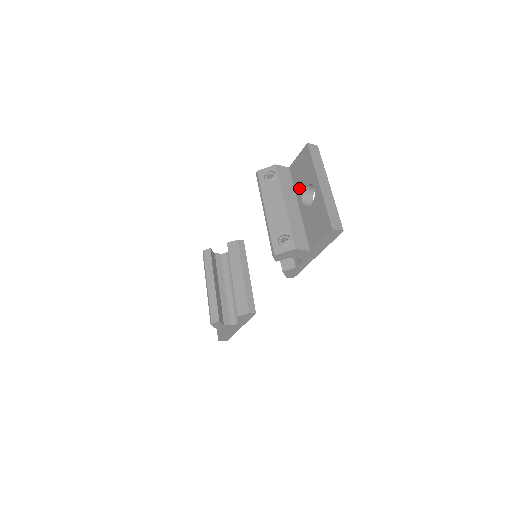
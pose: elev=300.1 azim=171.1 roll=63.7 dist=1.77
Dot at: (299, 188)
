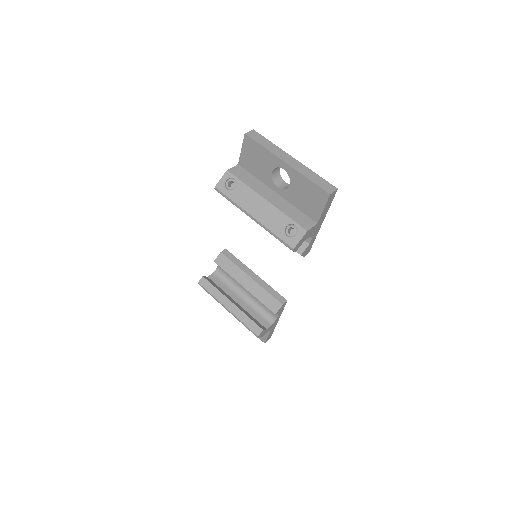
Dot at: (264, 177)
